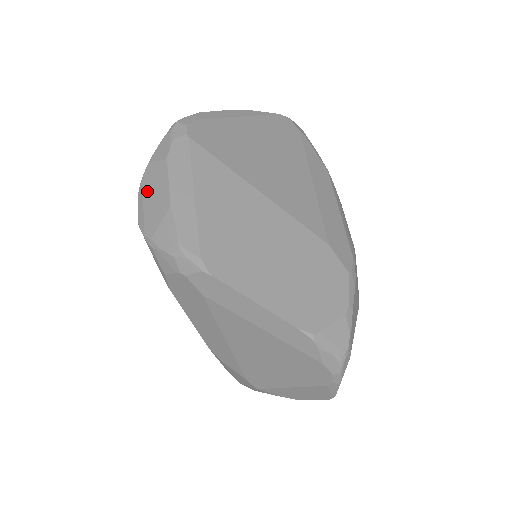
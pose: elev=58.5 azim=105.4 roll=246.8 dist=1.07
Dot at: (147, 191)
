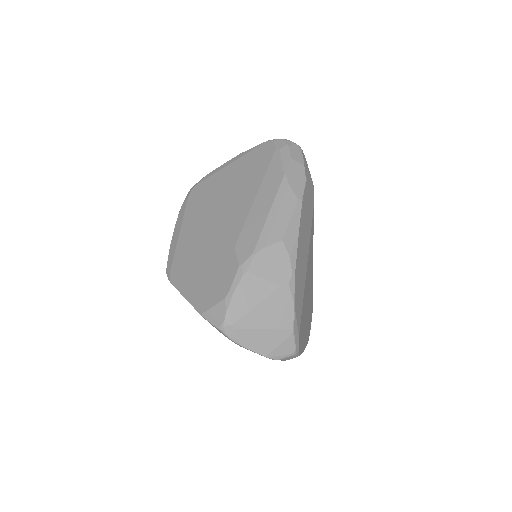
Dot at: occluded
